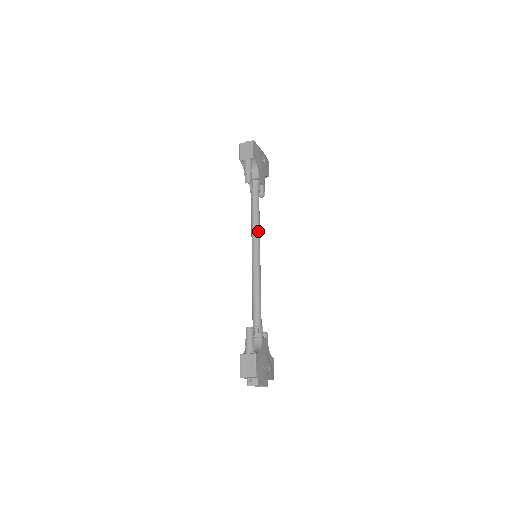
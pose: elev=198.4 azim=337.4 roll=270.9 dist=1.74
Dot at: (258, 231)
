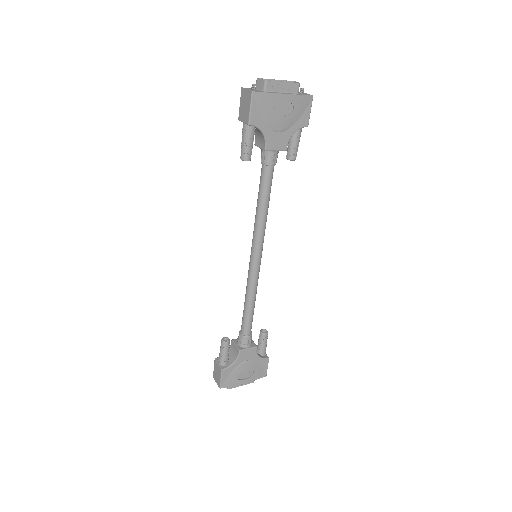
Dot at: (260, 227)
